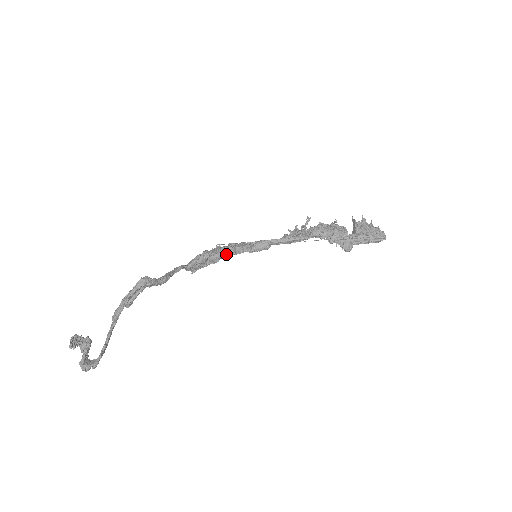
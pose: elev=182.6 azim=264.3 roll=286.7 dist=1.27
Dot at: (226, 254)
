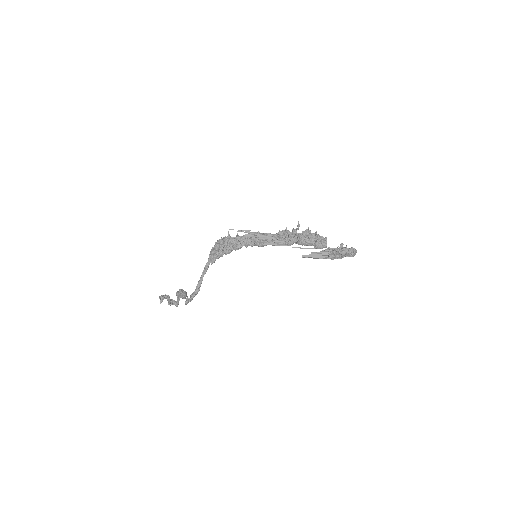
Dot at: (235, 250)
